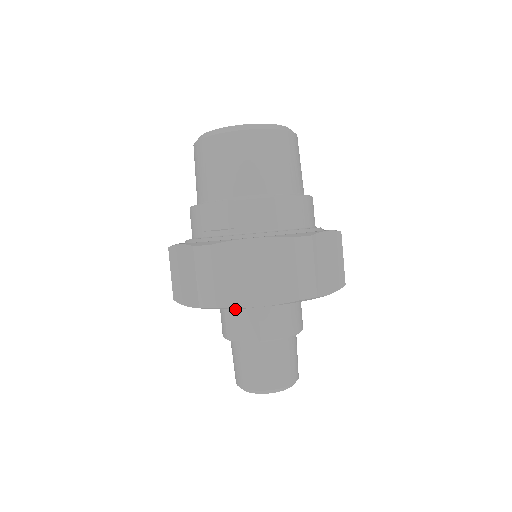
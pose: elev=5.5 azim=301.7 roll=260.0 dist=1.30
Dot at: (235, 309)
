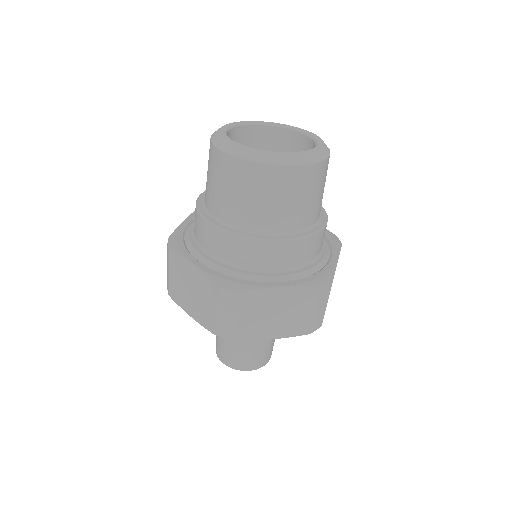
Dot at: occluded
